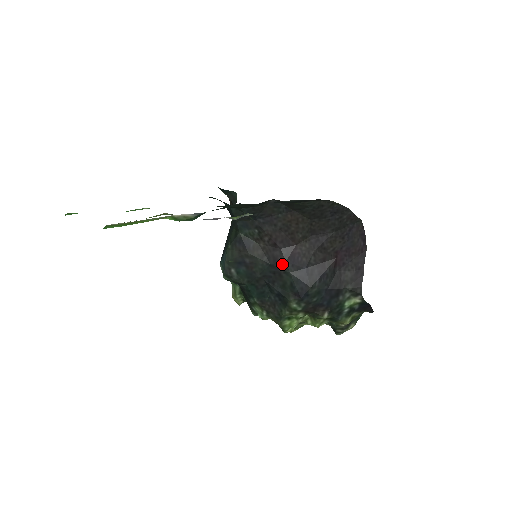
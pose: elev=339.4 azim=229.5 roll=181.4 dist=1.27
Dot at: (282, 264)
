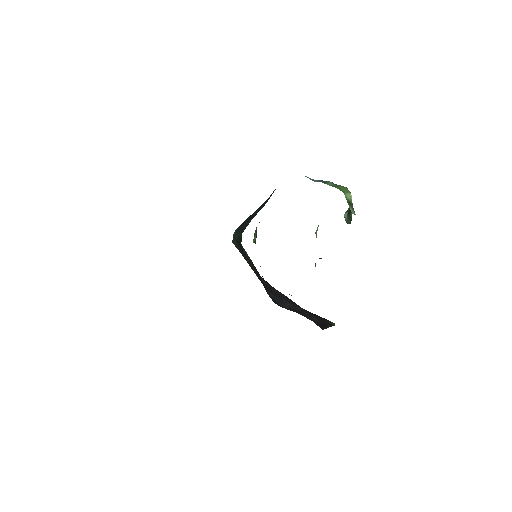
Dot at: (263, 285)
